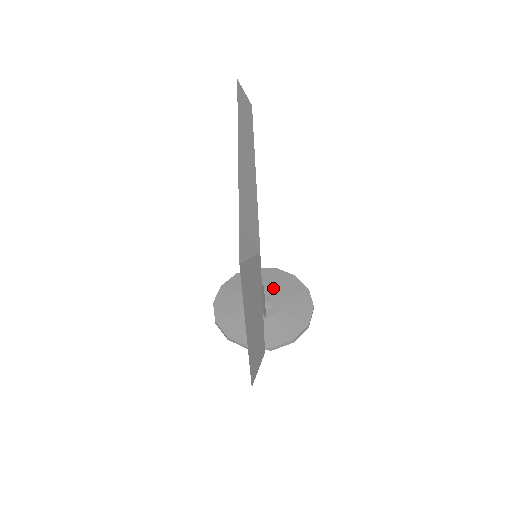
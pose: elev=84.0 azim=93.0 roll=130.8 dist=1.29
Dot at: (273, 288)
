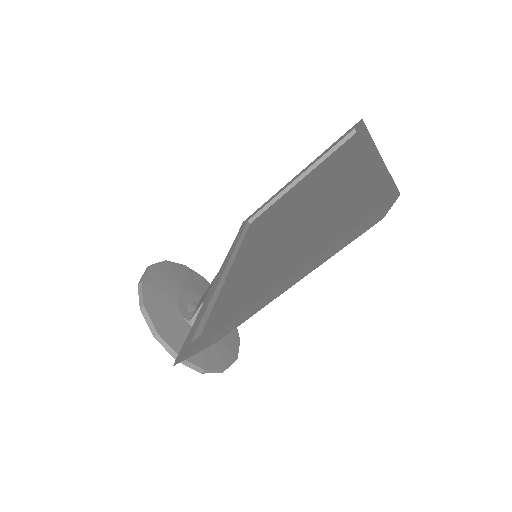
Dot at: occluded
